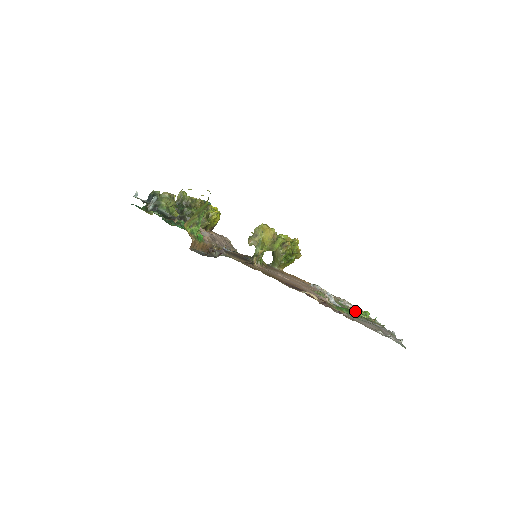
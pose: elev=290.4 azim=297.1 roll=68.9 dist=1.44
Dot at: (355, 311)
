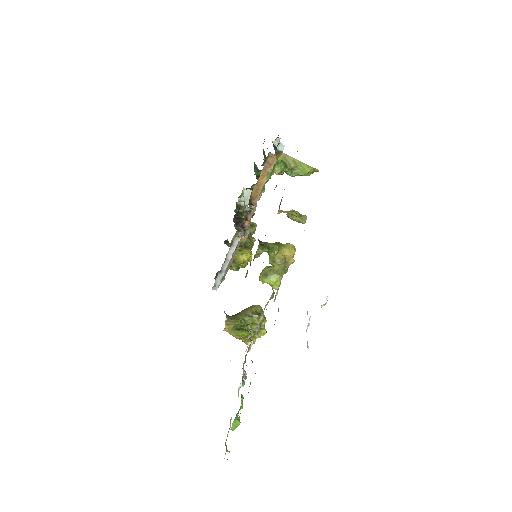
Dot at: occluded
